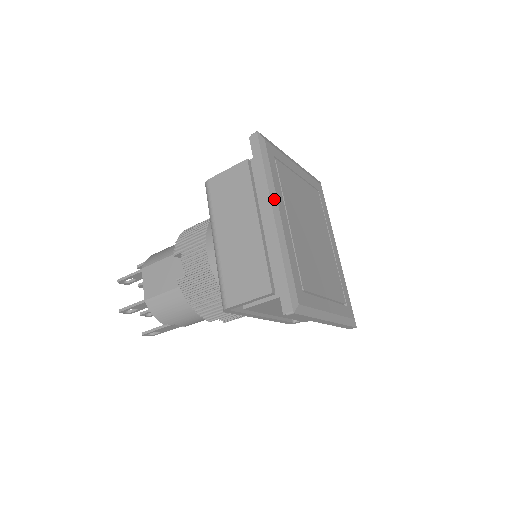
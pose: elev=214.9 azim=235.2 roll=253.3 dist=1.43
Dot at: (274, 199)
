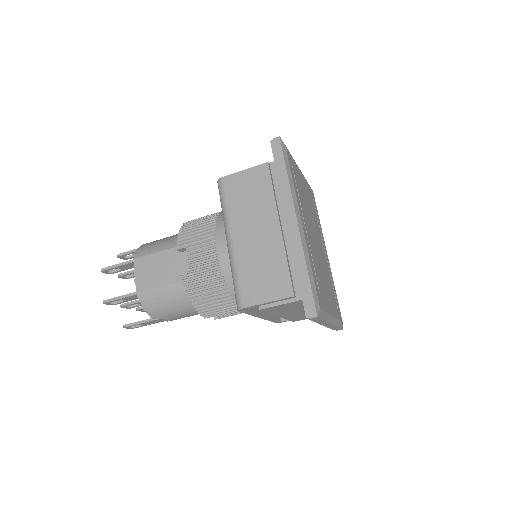
Dot at: (296, 205)
